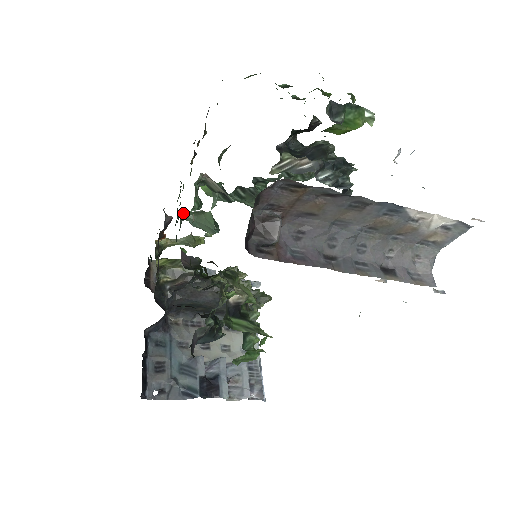
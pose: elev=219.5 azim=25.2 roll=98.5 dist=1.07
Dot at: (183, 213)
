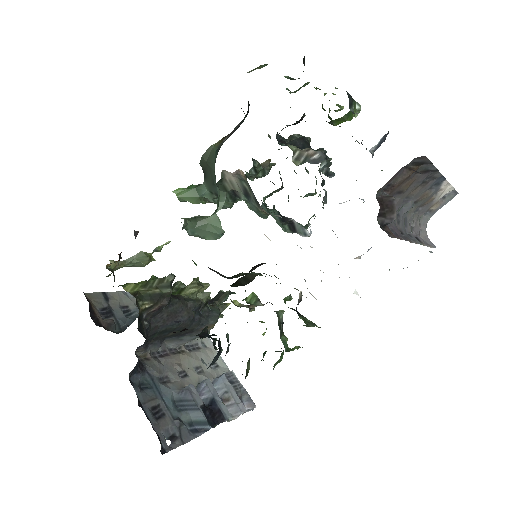
Dot at: (184, 220)
